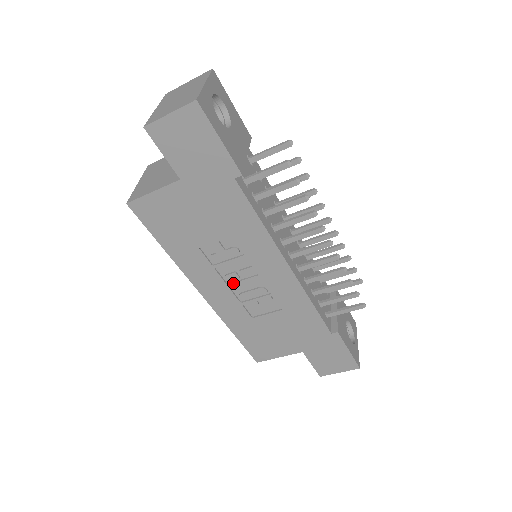
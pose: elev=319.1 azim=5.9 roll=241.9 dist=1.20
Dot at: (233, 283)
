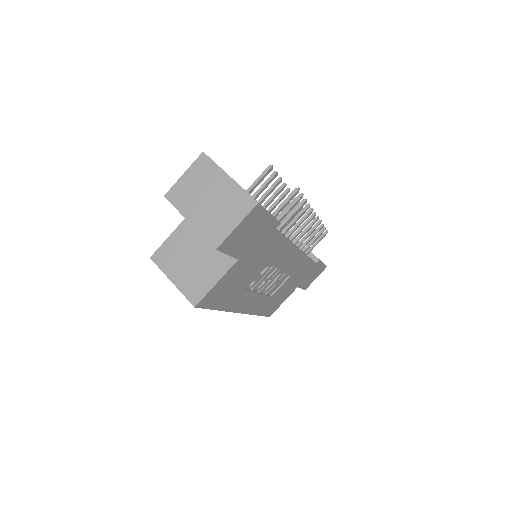
Dot at: (263, 288)
